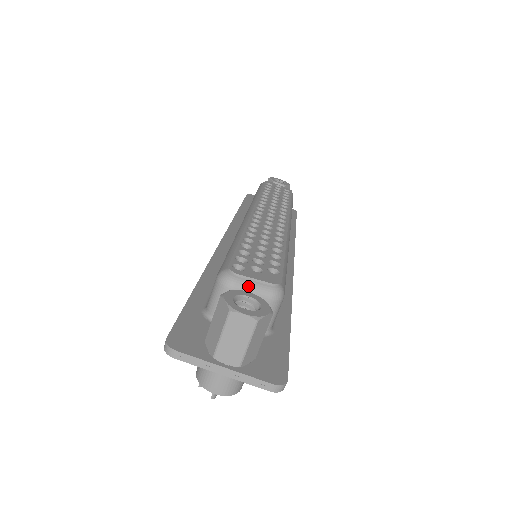
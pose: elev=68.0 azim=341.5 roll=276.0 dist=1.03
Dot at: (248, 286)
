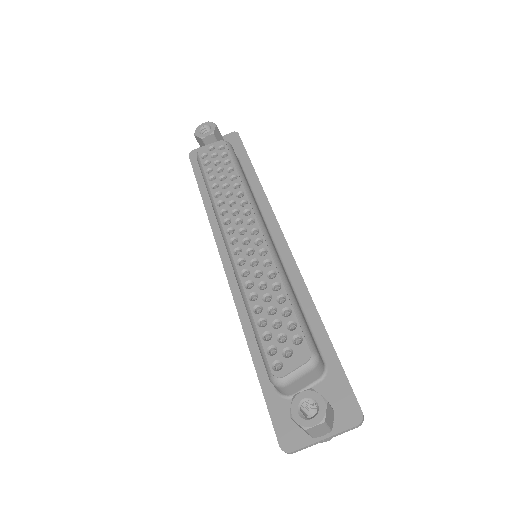
Dot at: (294, 377)
